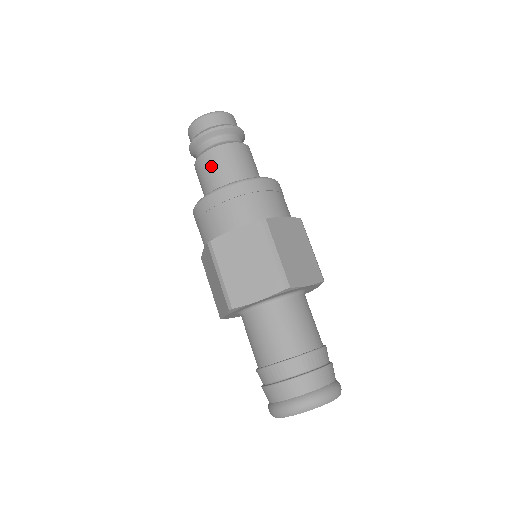
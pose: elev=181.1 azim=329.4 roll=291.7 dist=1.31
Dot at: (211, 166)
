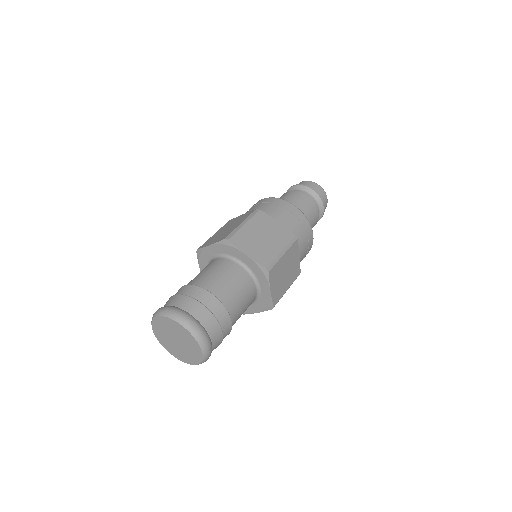
Dot at: (297, 199)
